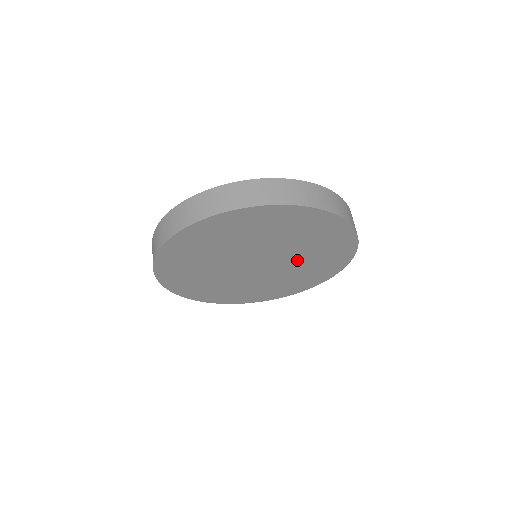
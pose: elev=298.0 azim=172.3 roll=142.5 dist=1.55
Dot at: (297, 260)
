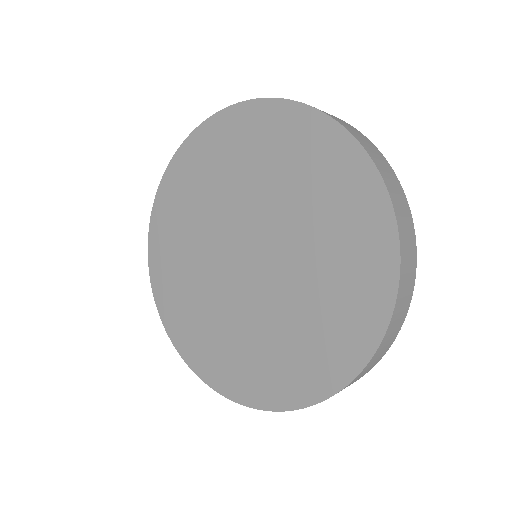
Dot at: (291, 296)
